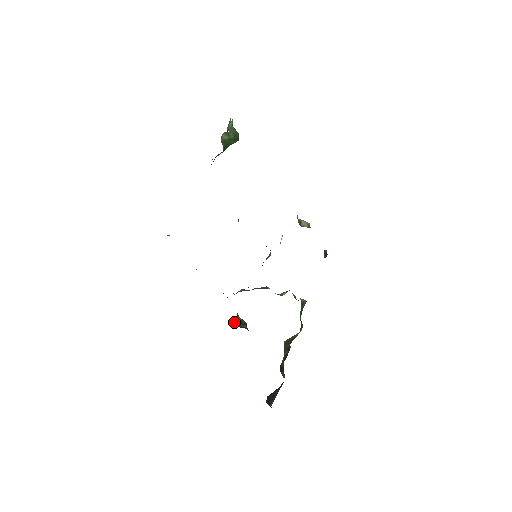
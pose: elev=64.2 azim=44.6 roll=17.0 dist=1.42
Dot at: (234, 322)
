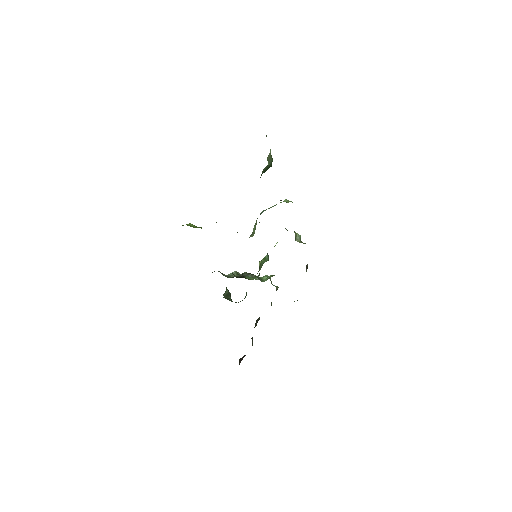
Dot at: (223, 294)
